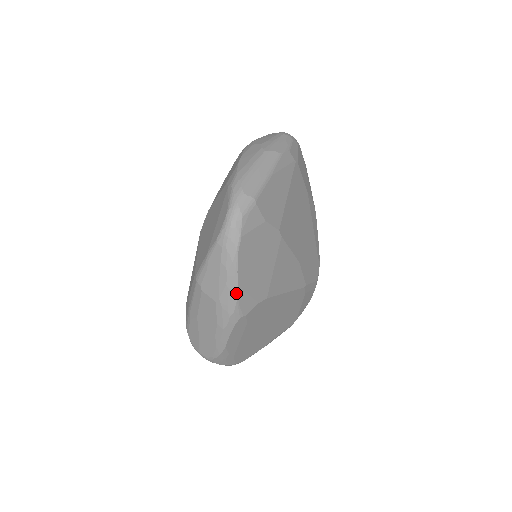
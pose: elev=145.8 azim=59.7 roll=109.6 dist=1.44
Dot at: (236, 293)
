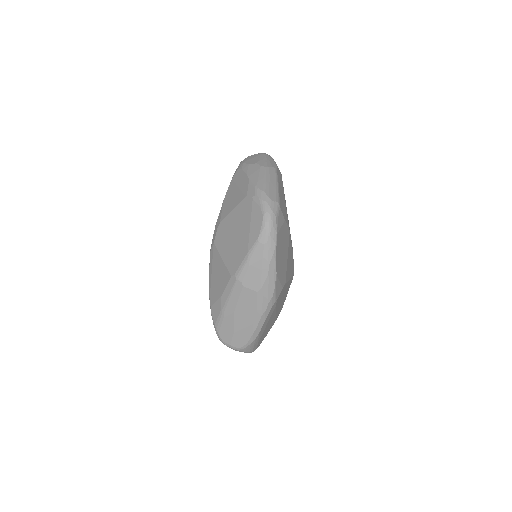
Dot at: (275, 281)
